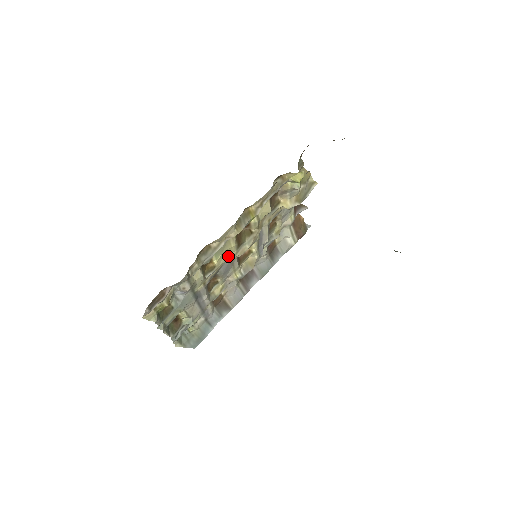
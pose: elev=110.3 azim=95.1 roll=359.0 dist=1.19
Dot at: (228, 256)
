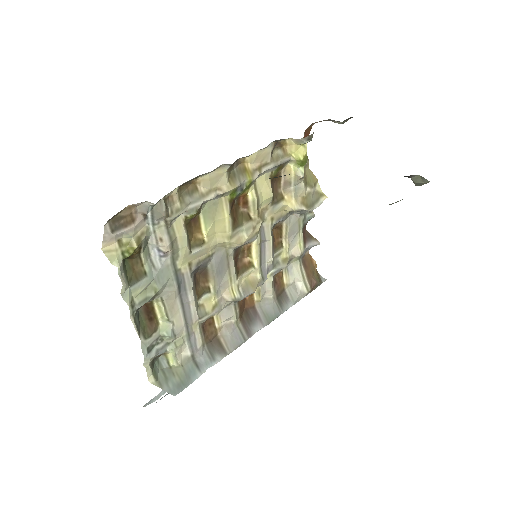
Dot at: (221, 237)
